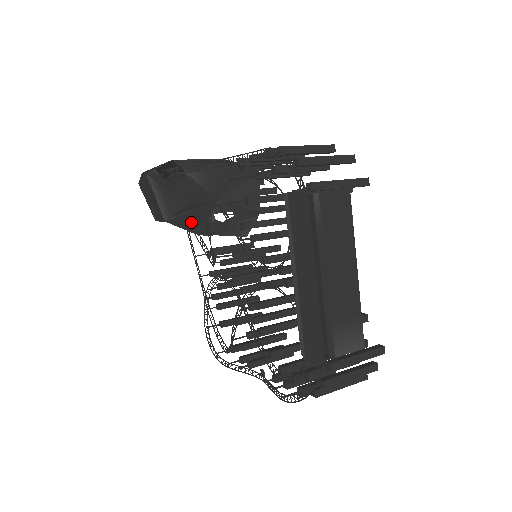
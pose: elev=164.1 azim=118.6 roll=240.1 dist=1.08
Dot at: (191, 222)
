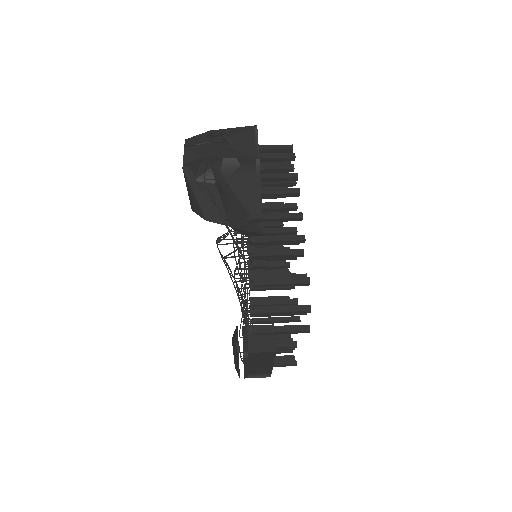
Dot at: occluded
